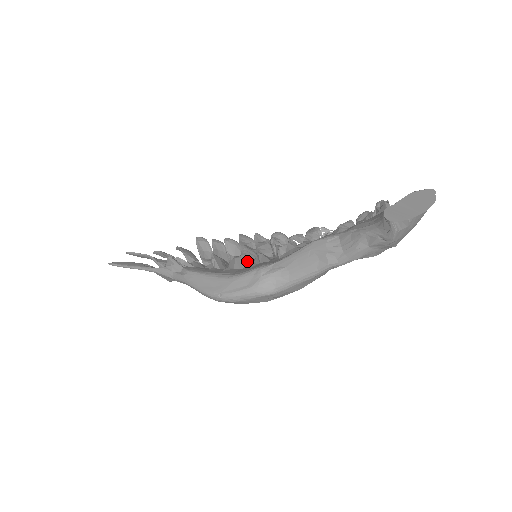
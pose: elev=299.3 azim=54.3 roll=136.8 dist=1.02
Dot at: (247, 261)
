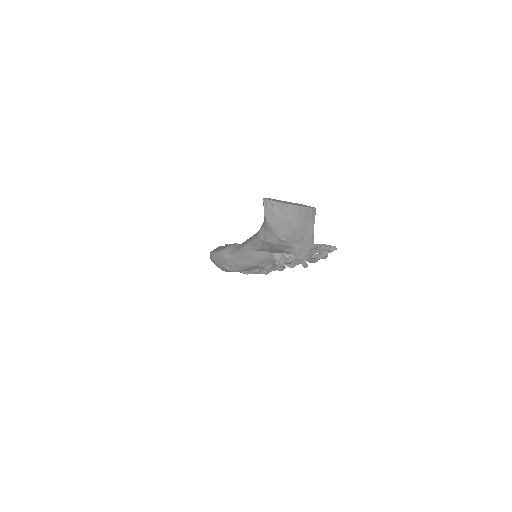
Dot at: occluded
